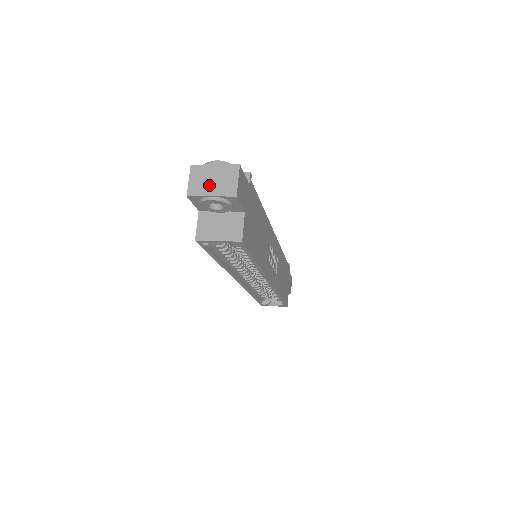
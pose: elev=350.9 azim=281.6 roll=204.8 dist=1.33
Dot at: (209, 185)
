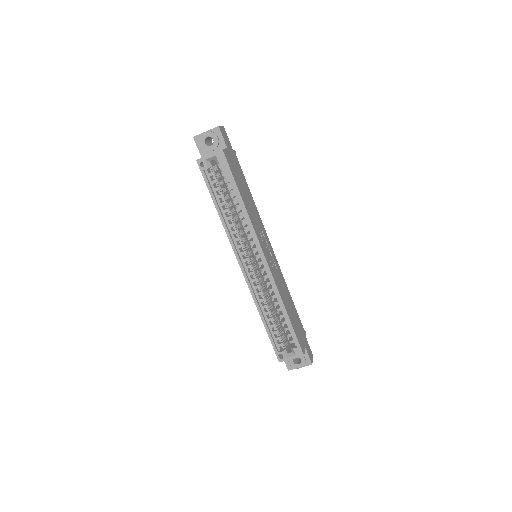
Dot at: occluded
